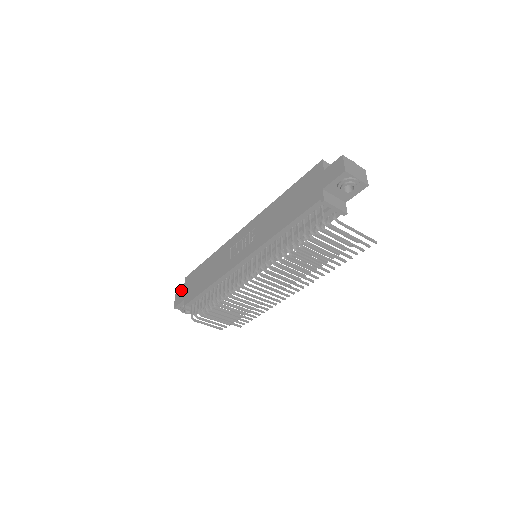
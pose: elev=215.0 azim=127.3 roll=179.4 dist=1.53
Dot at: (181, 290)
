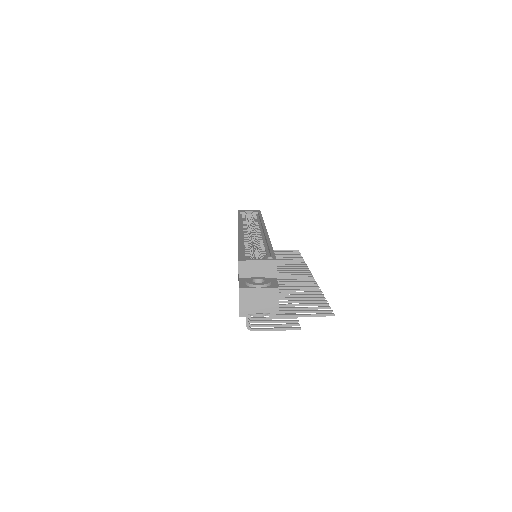
Dot at: occluded
